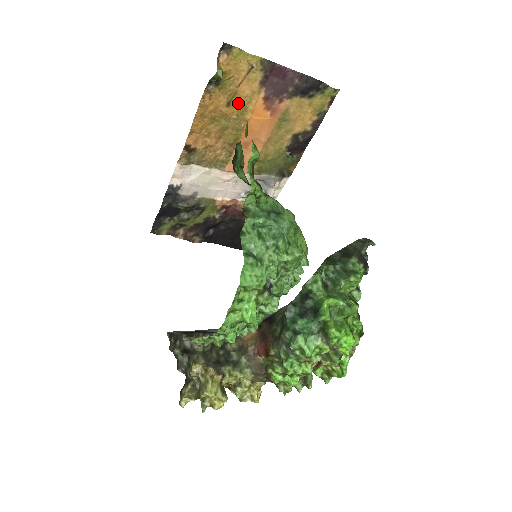
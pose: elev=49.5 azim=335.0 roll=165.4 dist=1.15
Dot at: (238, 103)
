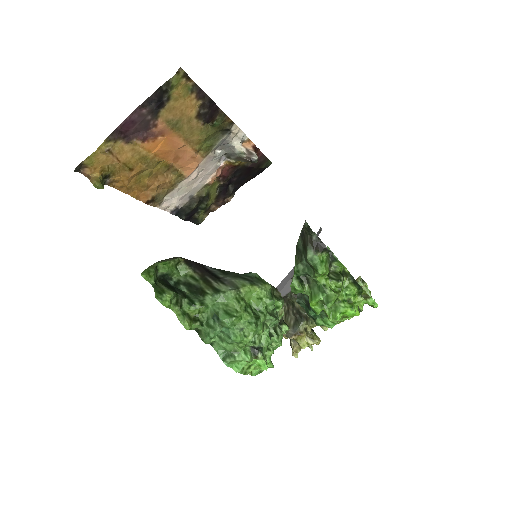
Dot at: (135, 162)
